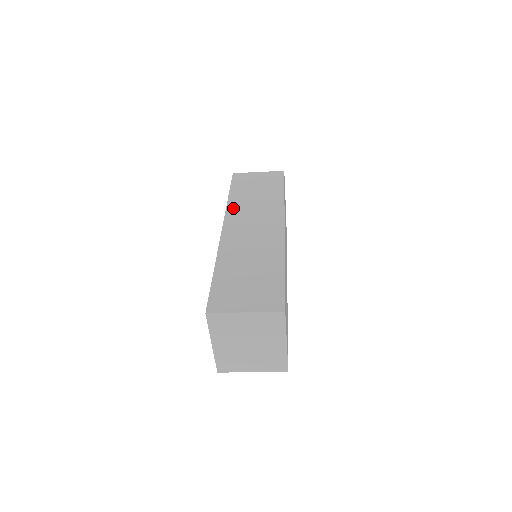
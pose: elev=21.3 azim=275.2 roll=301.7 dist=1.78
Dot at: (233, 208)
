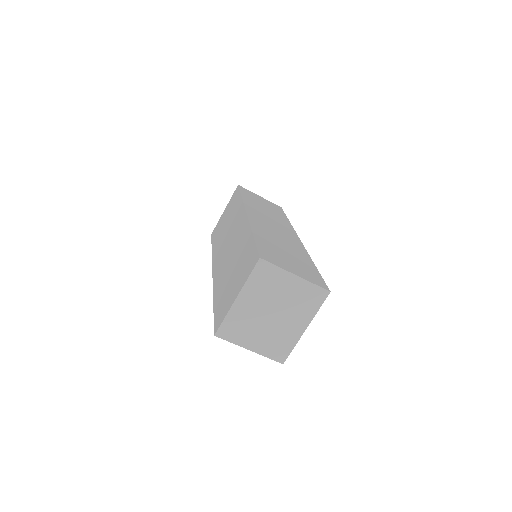
Dot at: (250, 205)
